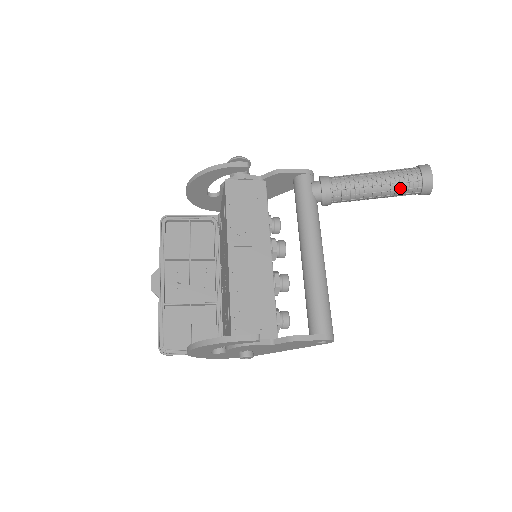
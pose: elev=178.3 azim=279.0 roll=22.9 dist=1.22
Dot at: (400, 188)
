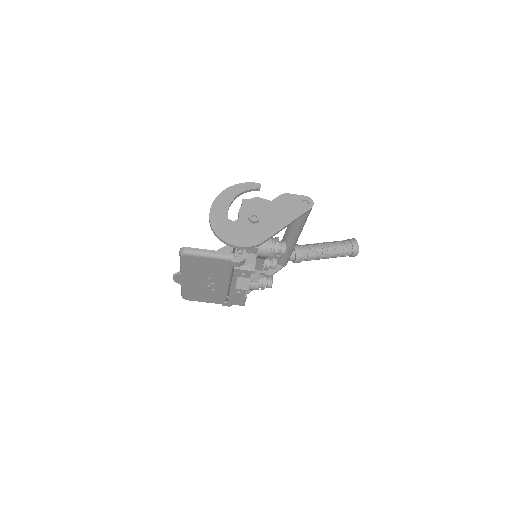
Dot at: (338, 242)
